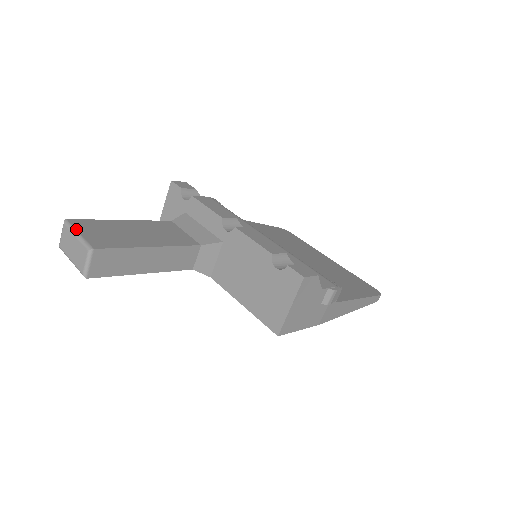
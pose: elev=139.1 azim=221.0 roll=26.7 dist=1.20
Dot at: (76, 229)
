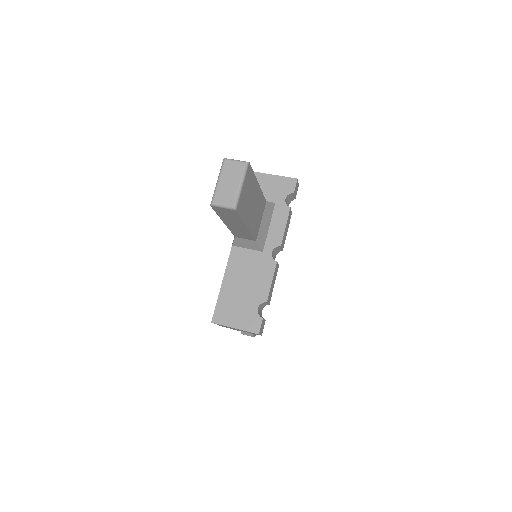
Dot at: (245, 179)
